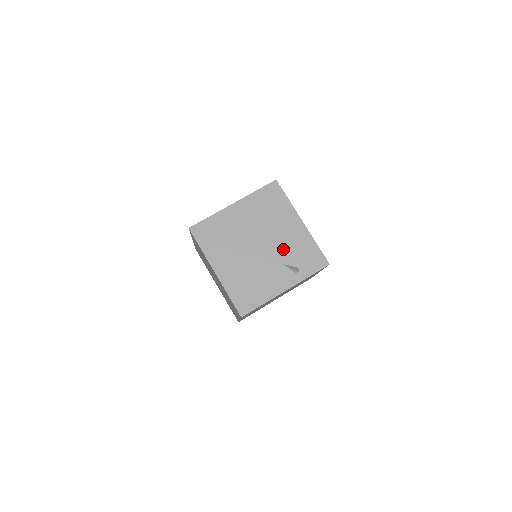
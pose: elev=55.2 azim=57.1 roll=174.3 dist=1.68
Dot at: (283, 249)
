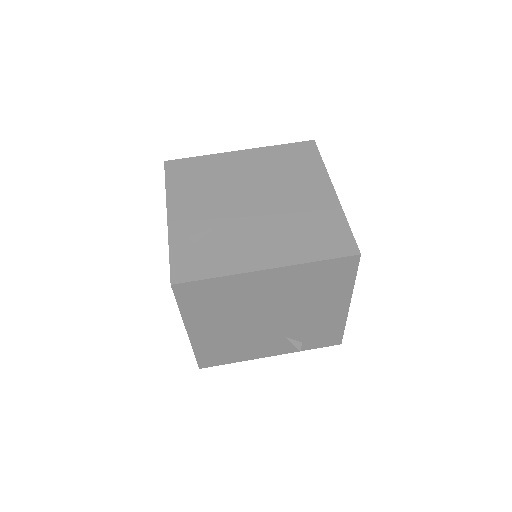
Dot at: (299, 326)
